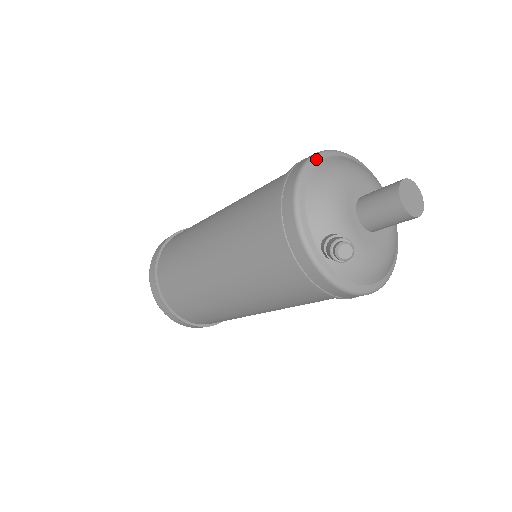
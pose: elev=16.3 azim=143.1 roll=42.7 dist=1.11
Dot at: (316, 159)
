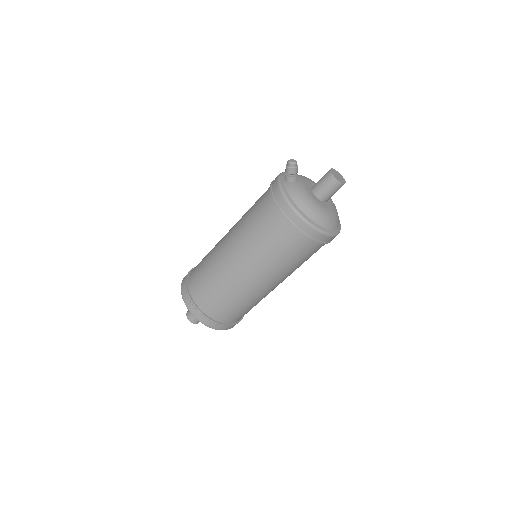
Dot at: occluded
